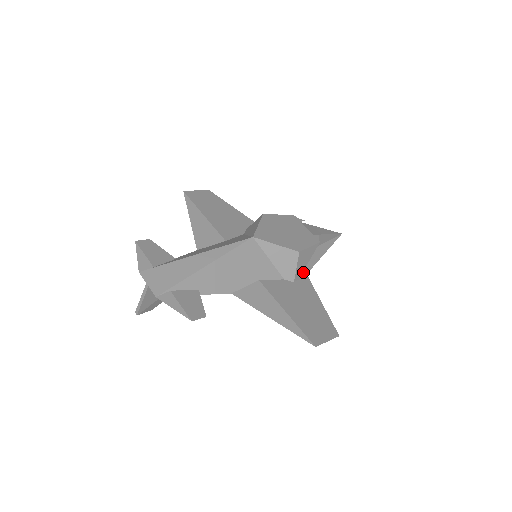
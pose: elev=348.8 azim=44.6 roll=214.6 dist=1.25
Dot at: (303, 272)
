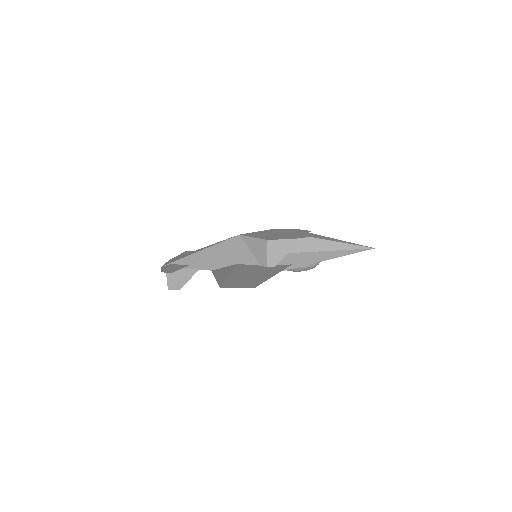
Dot at: (288, 265)
